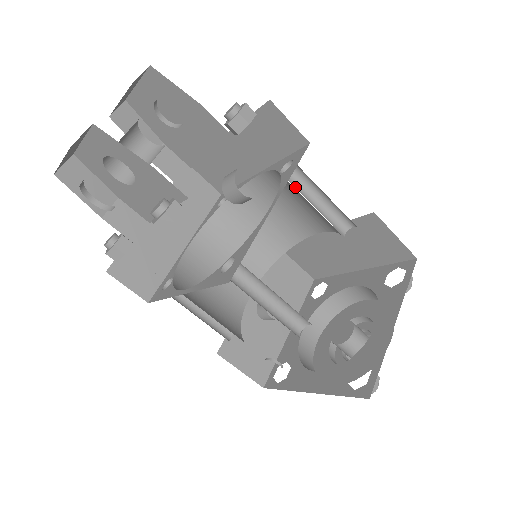
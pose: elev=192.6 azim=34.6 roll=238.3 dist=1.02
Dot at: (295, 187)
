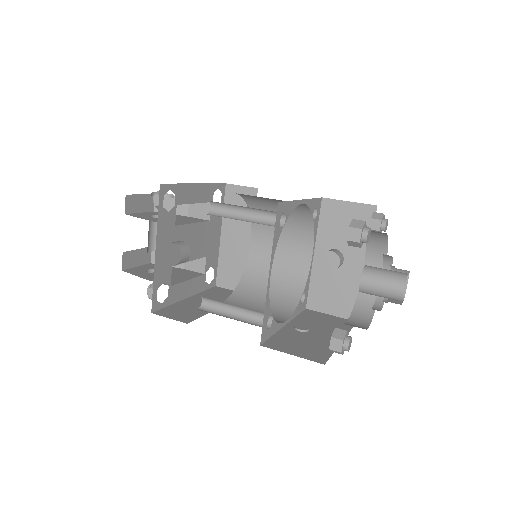
Dot at: (225, 213)
